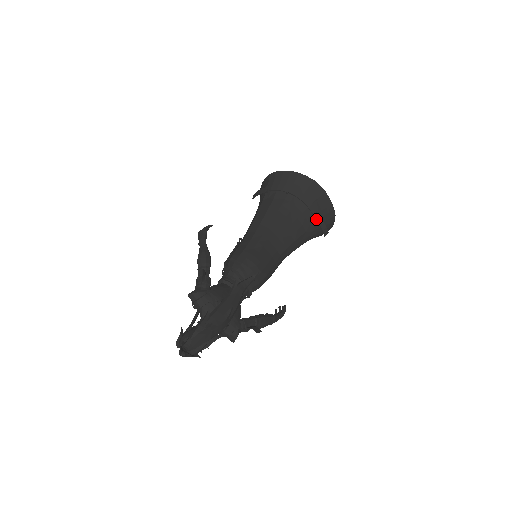
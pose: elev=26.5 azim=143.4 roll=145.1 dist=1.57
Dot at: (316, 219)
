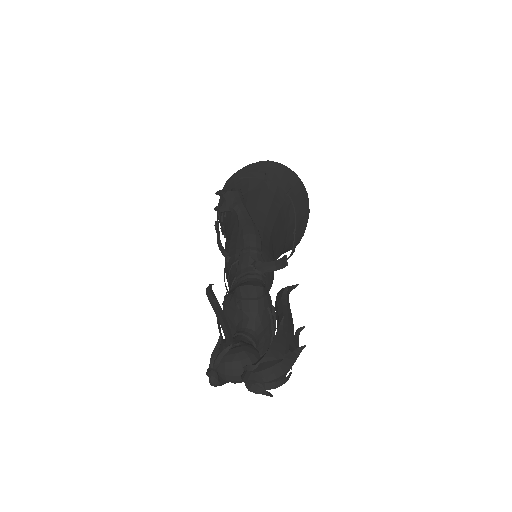
Dot at: (294, 238)
